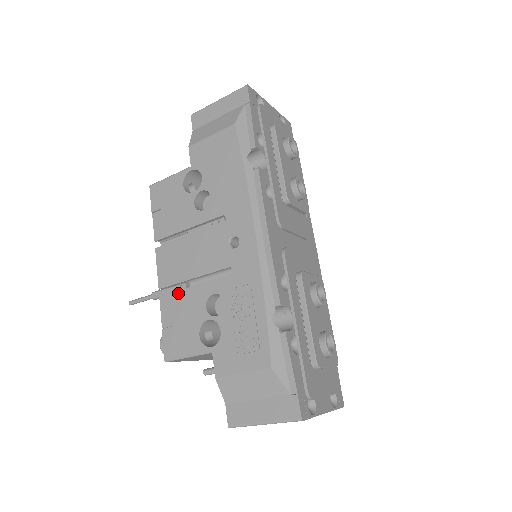
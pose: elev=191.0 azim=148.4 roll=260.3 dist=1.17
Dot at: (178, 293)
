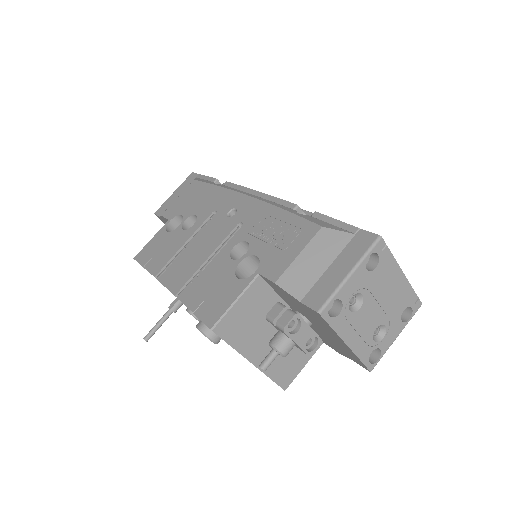
Dot at: (197, 278)
